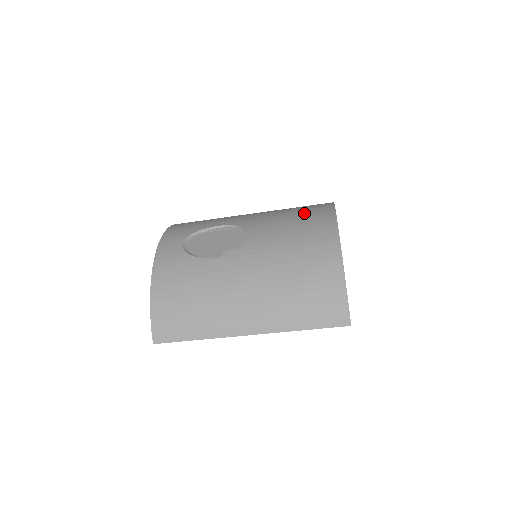
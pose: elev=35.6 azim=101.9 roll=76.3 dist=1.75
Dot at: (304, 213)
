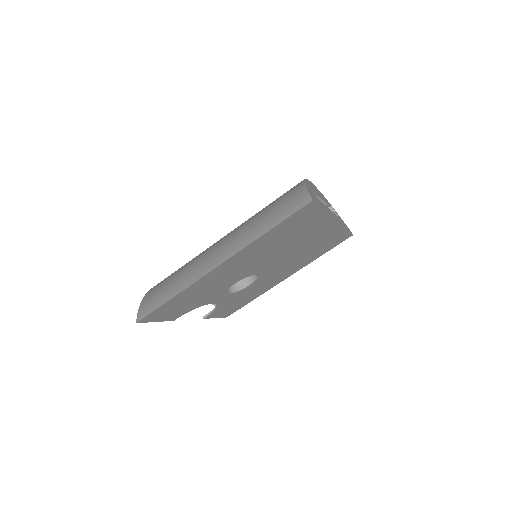
Dot at: occluded
